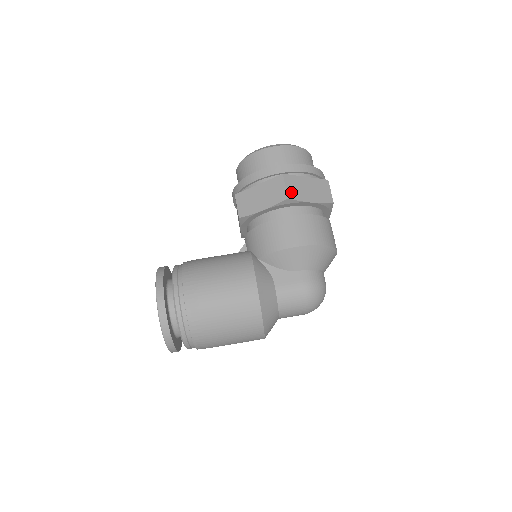
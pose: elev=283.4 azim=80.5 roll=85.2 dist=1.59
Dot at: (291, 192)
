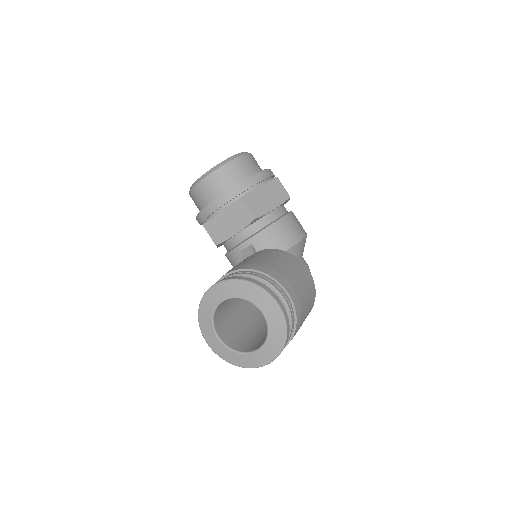
Dot at: occluded
